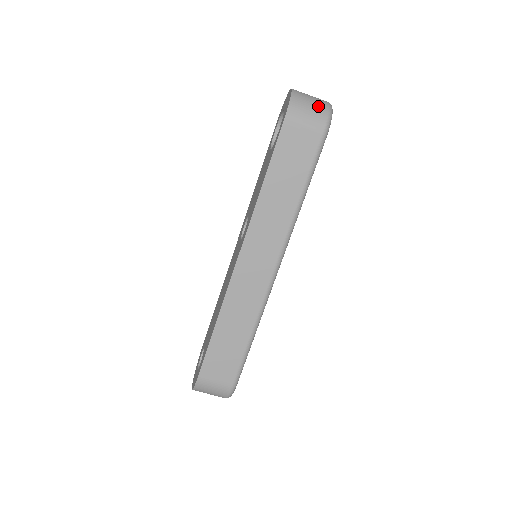
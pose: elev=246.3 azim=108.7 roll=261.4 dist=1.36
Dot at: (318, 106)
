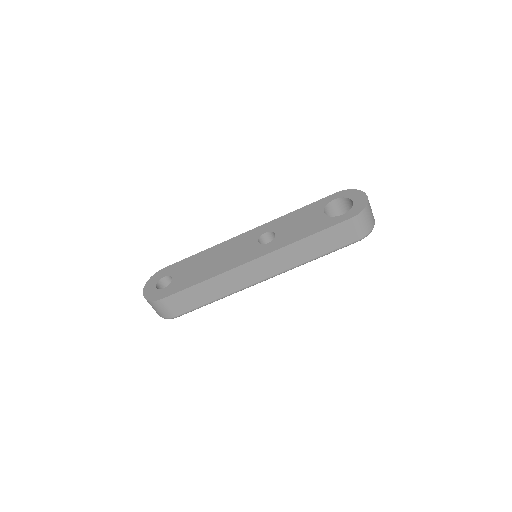
Dot at: (371, 222)
